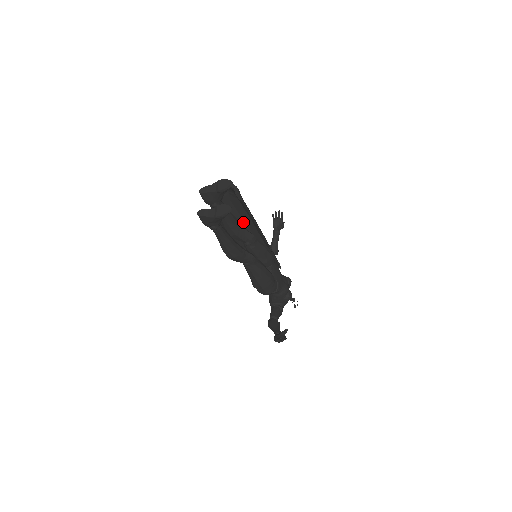
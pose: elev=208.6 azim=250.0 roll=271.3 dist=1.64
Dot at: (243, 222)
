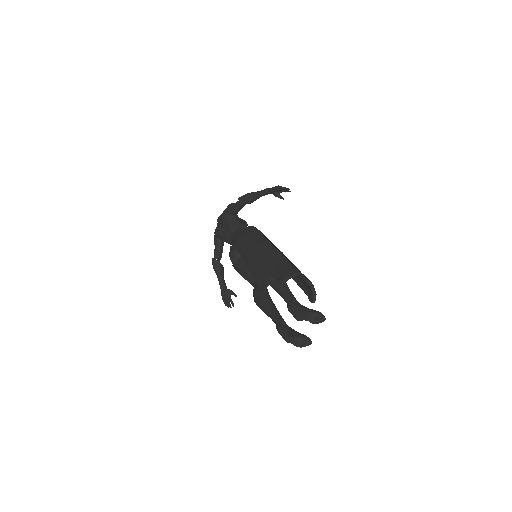
Dot at: (275, 252)
